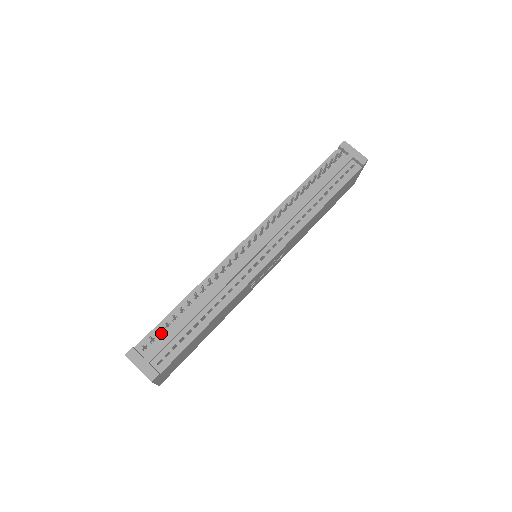
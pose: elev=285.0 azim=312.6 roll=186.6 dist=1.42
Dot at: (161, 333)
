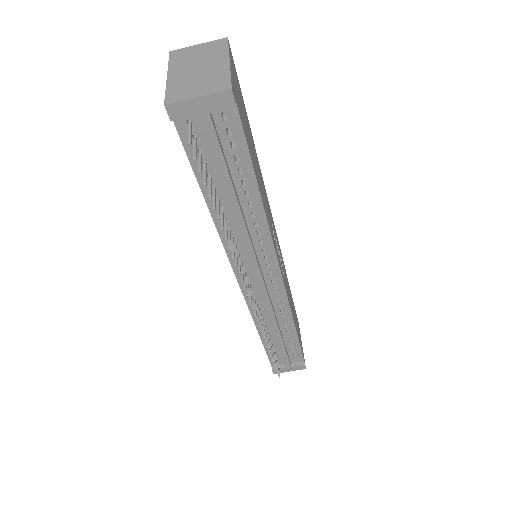
Dot at: (275, 354)
